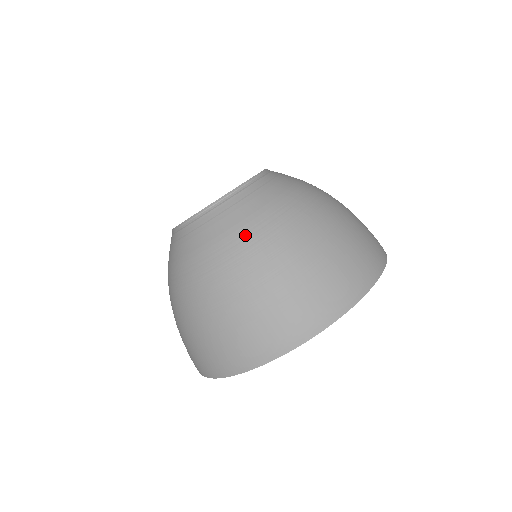
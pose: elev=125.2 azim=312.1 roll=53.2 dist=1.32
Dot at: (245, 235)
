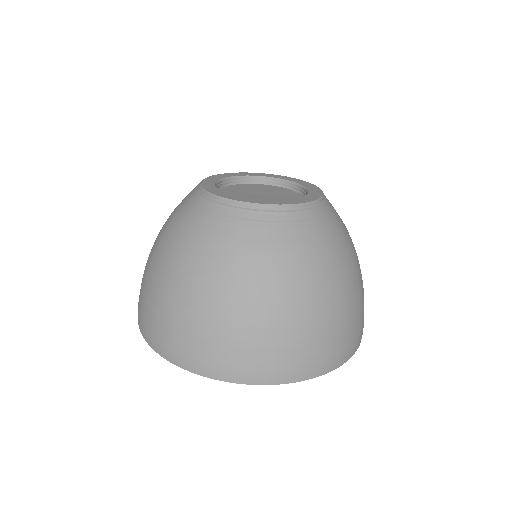
Dot at: (312, 259)
